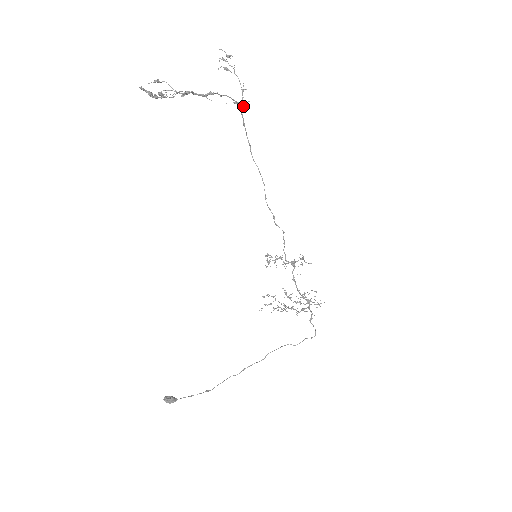
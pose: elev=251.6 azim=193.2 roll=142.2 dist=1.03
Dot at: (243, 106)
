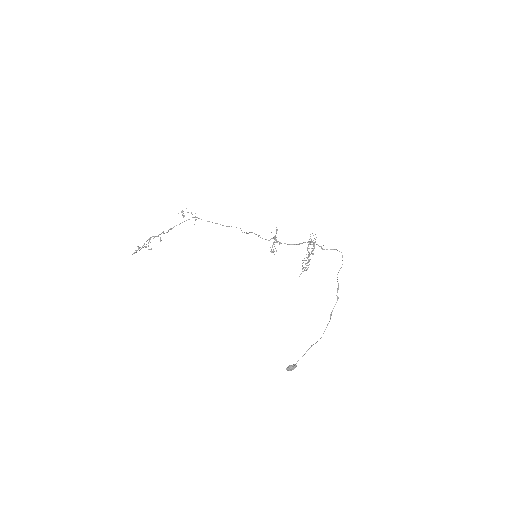
Dot at: (196, 217)
